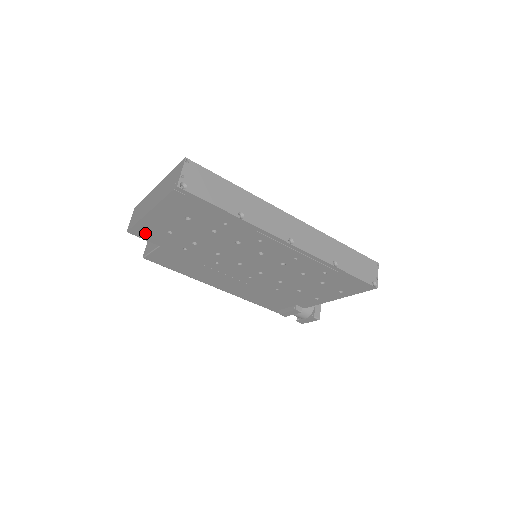
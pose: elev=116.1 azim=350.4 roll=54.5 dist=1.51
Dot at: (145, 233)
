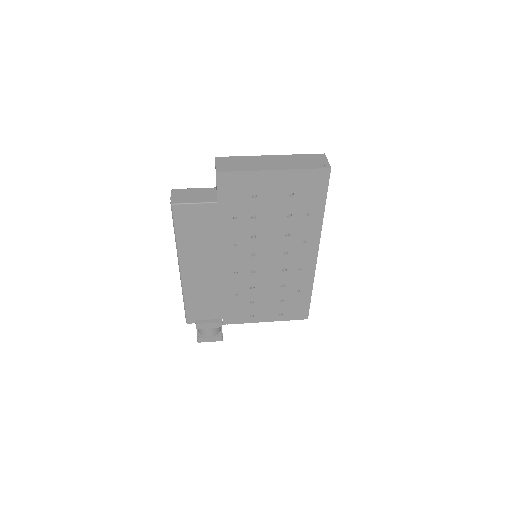
Dot at: (231, 183)
